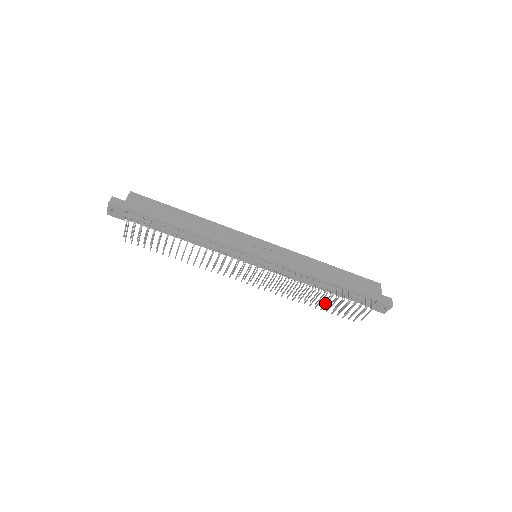
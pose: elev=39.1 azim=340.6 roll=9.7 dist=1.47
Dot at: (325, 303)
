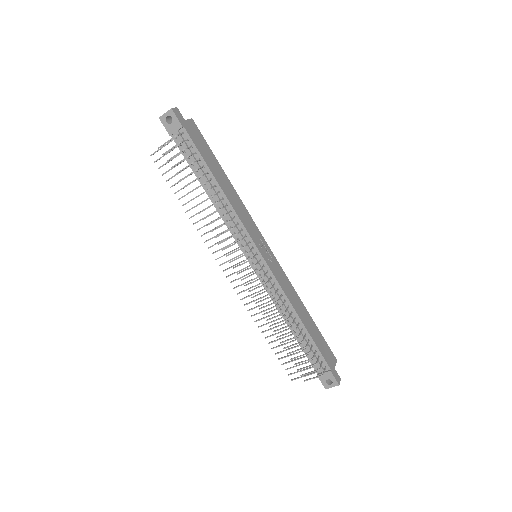
Dot at: (282, 344)
